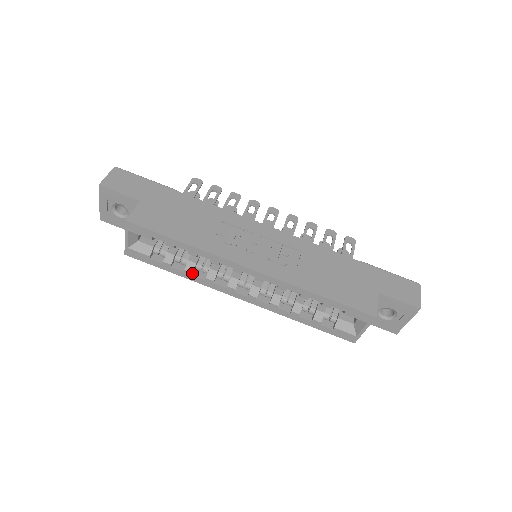
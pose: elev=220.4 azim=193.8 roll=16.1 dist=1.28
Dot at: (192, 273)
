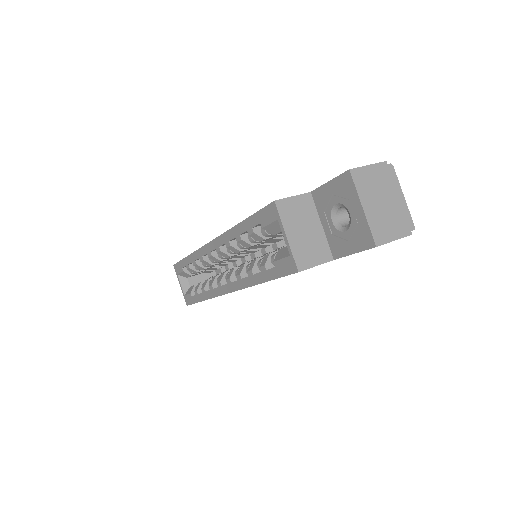
Dot at: (204, 289)
